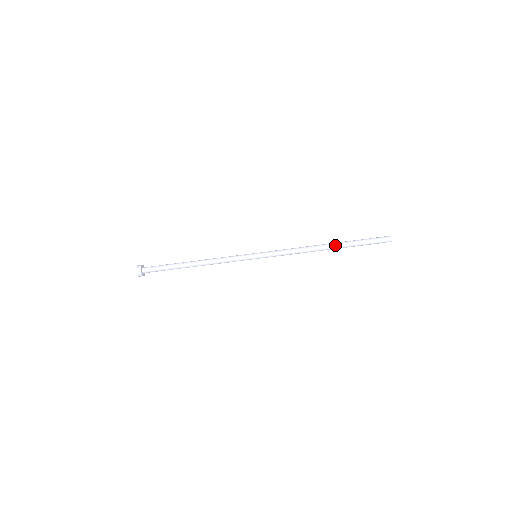
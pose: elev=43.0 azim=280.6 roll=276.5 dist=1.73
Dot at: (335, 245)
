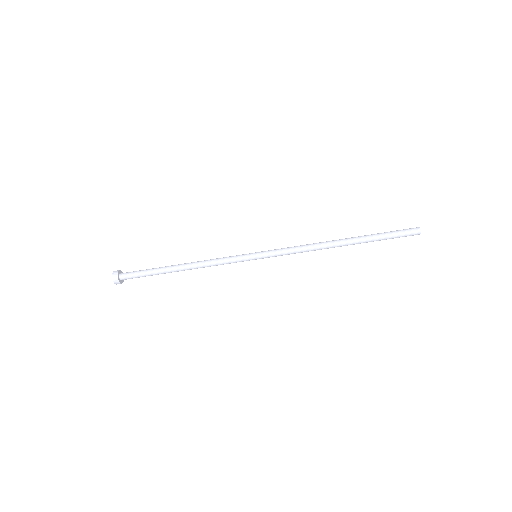
Dot at: (351, 237)
